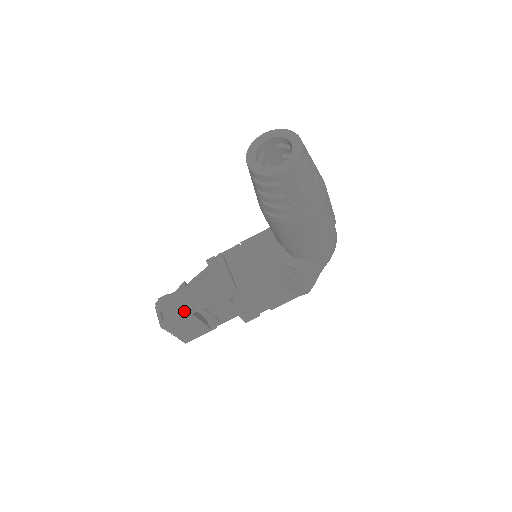
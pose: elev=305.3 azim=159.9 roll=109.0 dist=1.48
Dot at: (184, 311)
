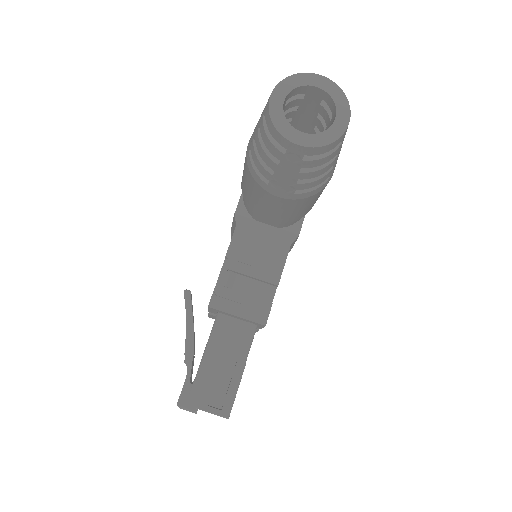
Dot at: (236, 378)
